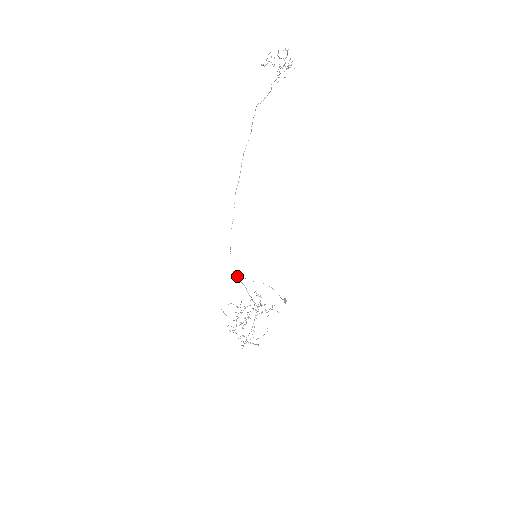
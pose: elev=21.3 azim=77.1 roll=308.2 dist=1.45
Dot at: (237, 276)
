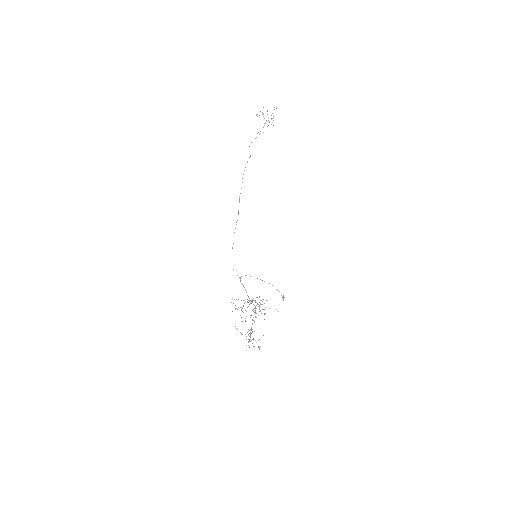
Dot at: occluded
